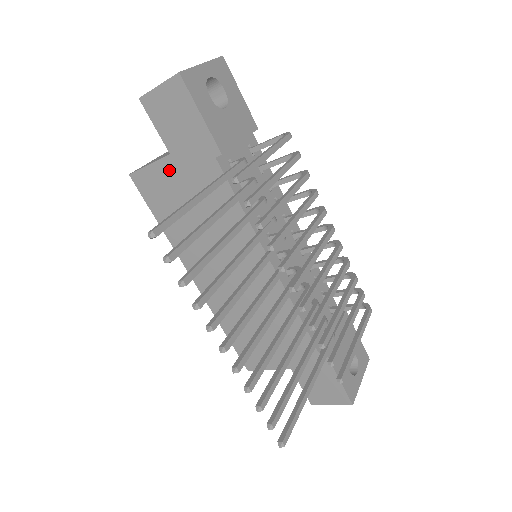
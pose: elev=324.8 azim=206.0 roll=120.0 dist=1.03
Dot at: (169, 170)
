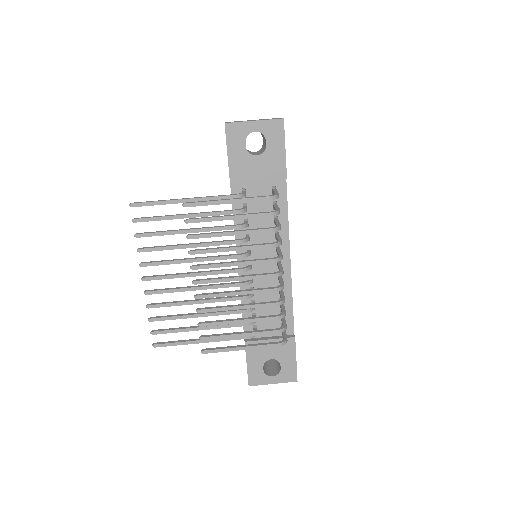
Dot at: occluded
